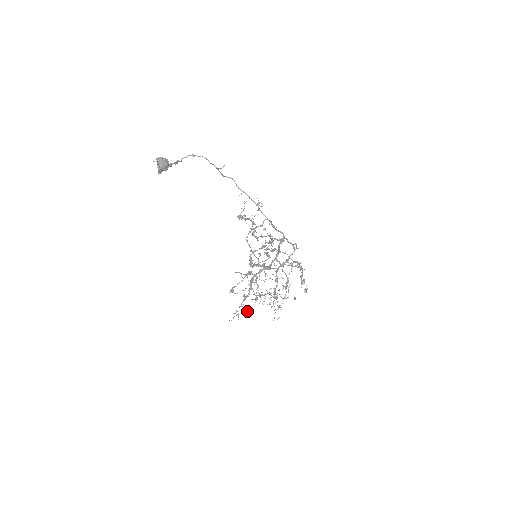
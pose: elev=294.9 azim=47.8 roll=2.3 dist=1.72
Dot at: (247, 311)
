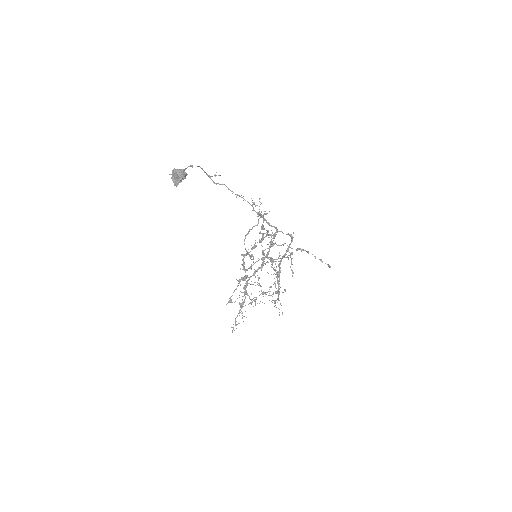
Dot at: occluded
